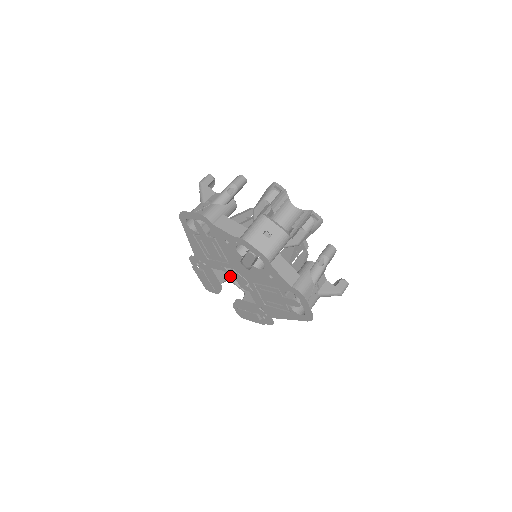
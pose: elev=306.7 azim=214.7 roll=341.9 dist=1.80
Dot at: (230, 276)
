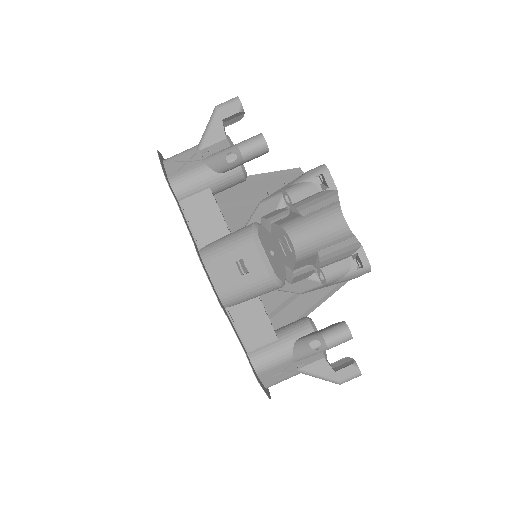
Dot at: occluded
